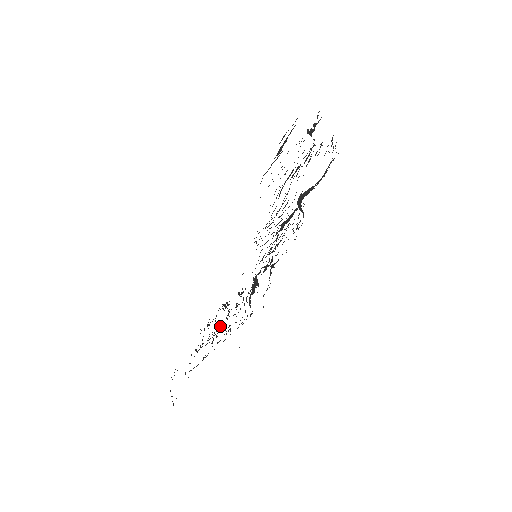
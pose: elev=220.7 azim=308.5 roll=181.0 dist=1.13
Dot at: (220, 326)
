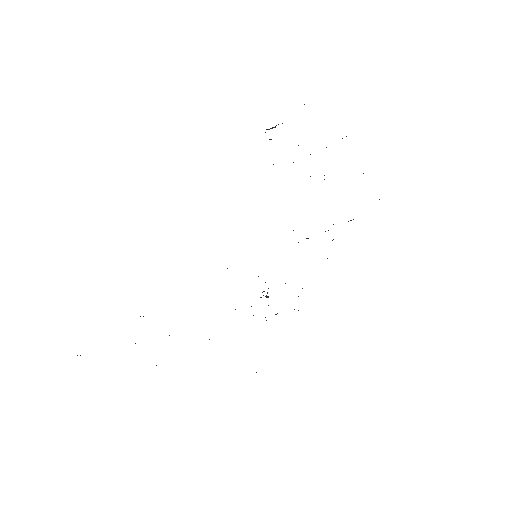
Dot at: occluded
